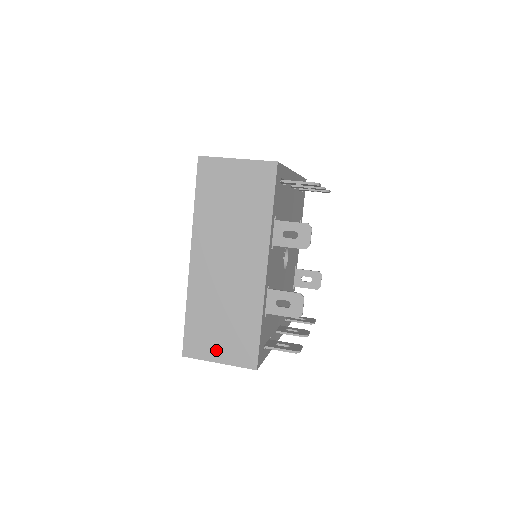
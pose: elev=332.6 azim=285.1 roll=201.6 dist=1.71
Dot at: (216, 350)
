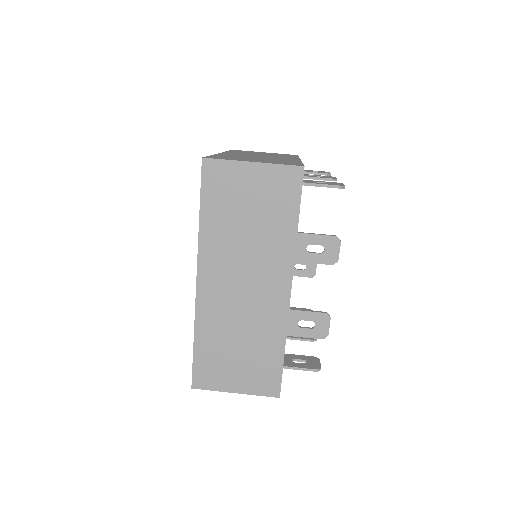
Dot at: (232, 380)
